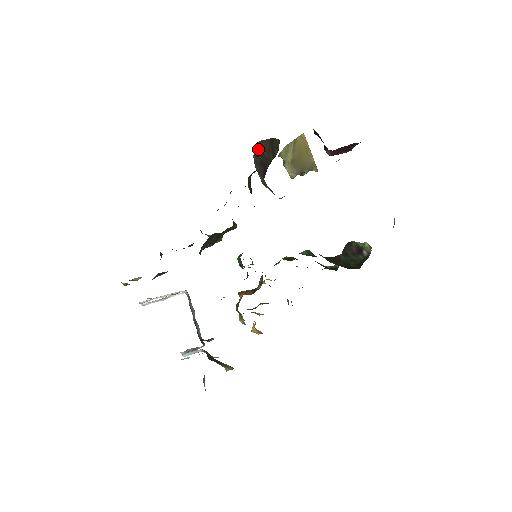
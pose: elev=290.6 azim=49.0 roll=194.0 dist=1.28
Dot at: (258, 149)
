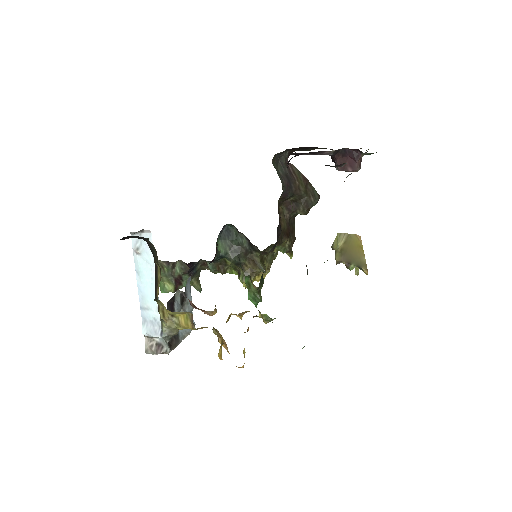
Dot at: (288, 166)
